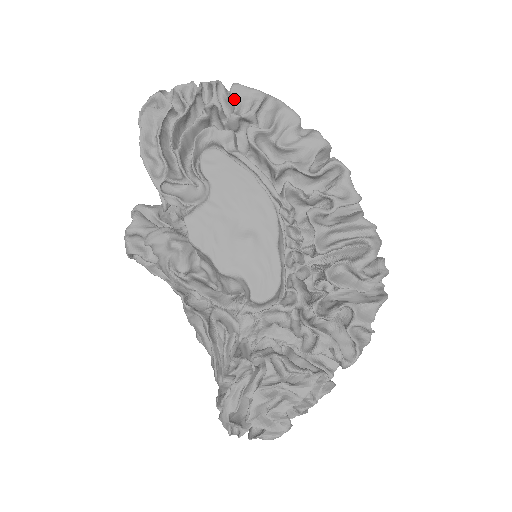
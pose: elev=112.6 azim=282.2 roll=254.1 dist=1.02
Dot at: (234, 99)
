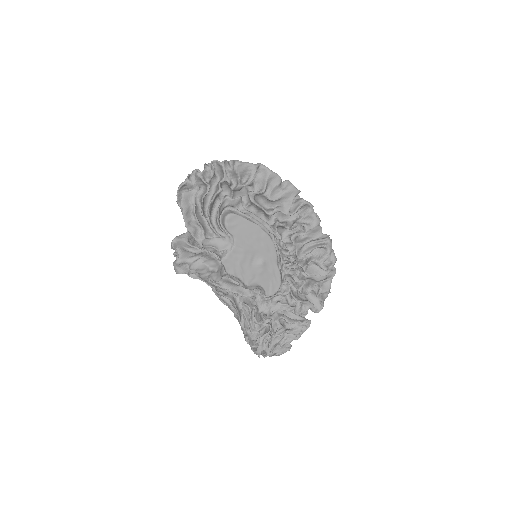
Dot at: (238, 174)
